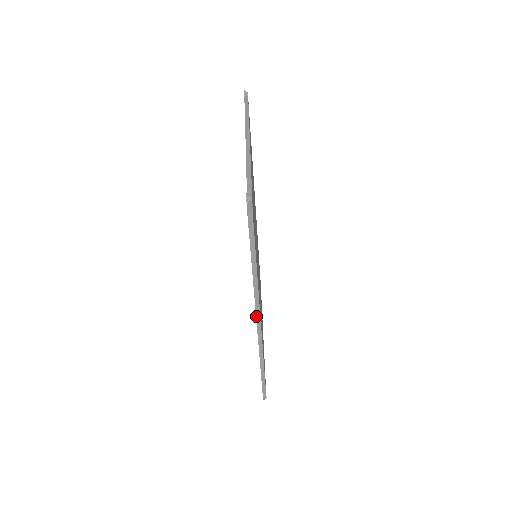
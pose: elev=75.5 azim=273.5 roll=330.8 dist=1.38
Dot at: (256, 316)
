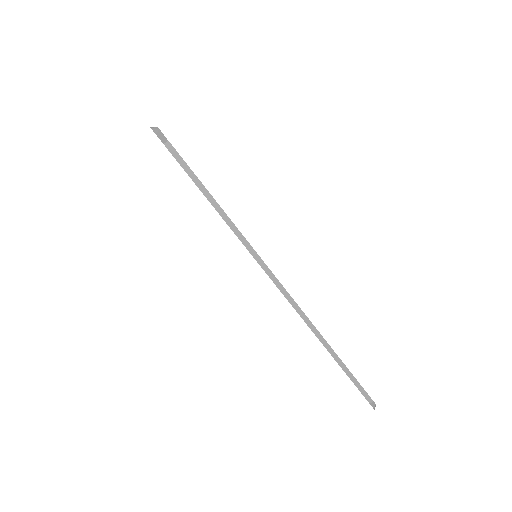
Dot at: occluded
